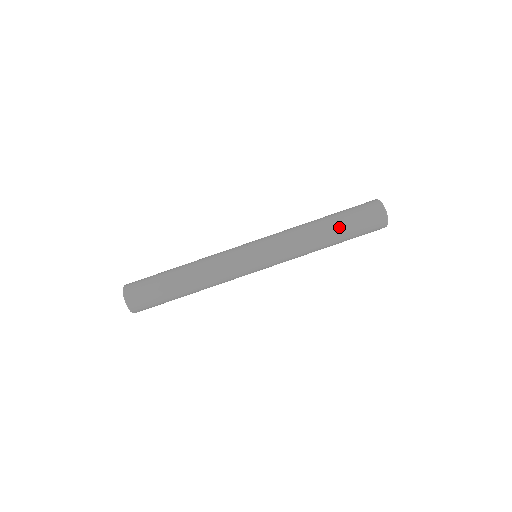
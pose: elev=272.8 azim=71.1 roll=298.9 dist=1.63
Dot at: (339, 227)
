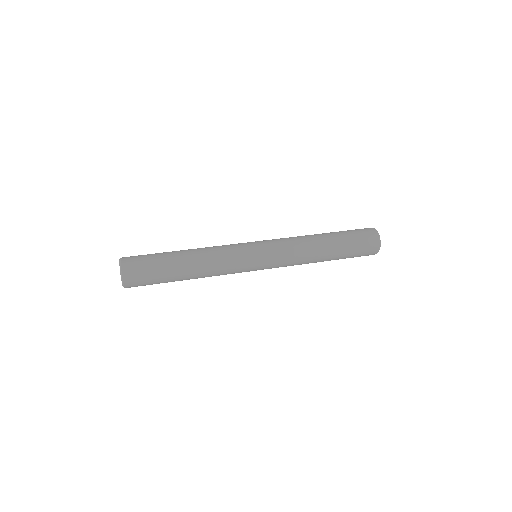
Dot at: (336, 236)
